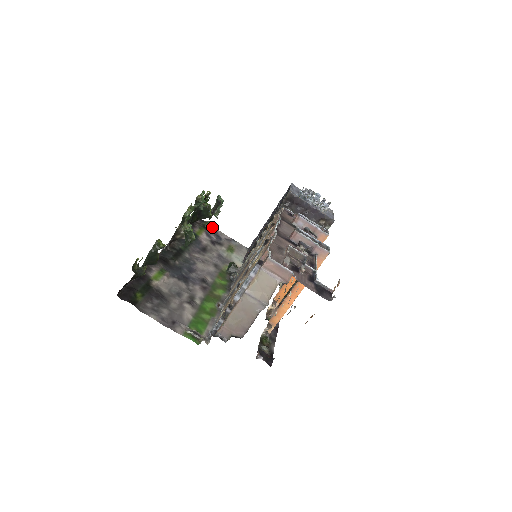
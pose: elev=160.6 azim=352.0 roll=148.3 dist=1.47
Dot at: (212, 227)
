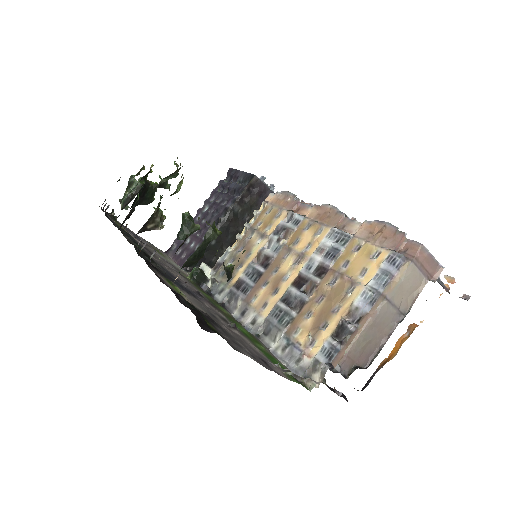
Dot at: occluded
